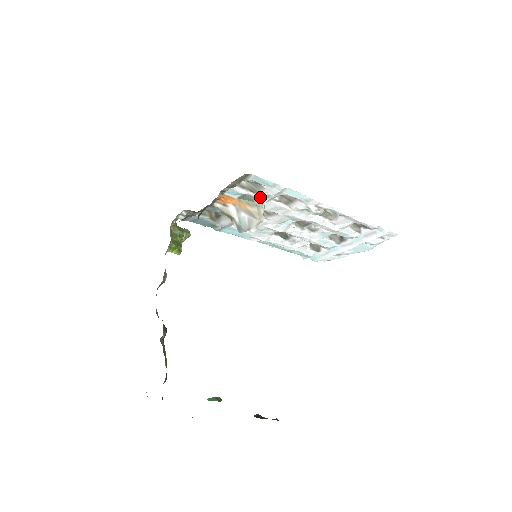
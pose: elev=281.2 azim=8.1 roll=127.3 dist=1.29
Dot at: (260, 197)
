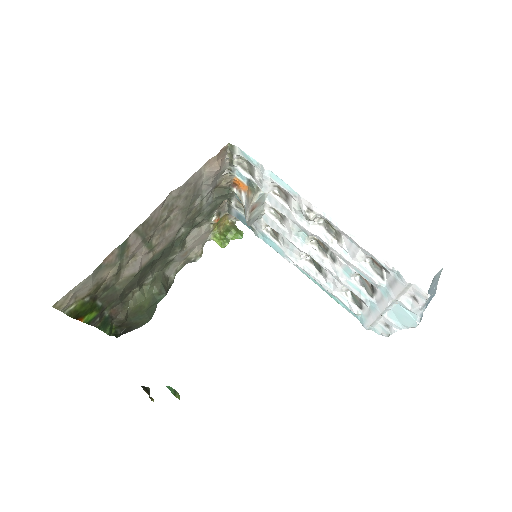
Dot at: (258, 184)
